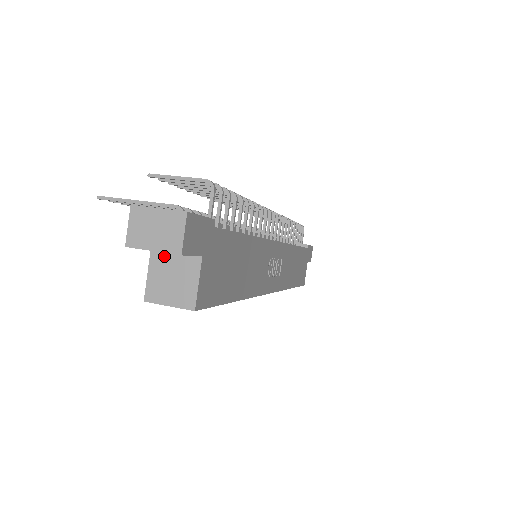
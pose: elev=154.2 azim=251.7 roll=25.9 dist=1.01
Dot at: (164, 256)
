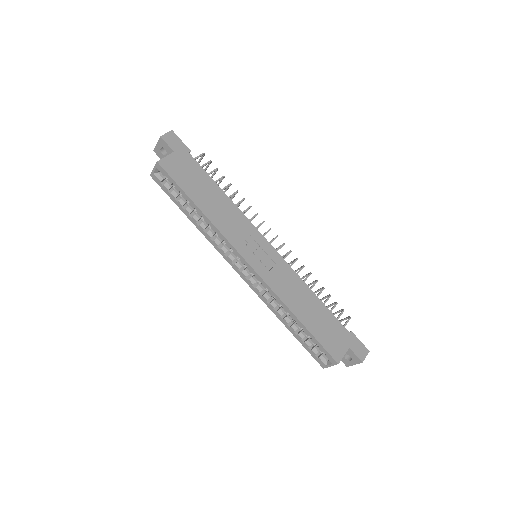
Dot at: occluded
